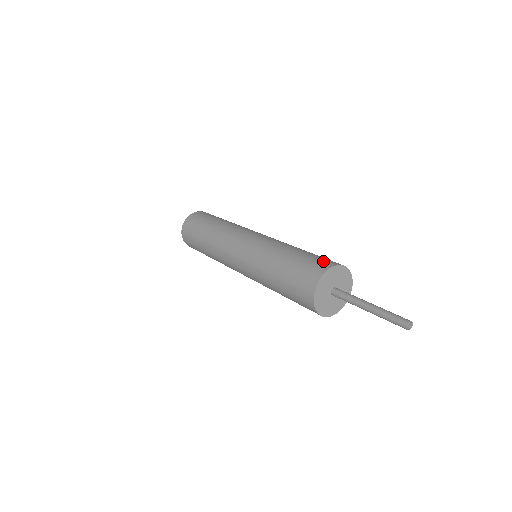
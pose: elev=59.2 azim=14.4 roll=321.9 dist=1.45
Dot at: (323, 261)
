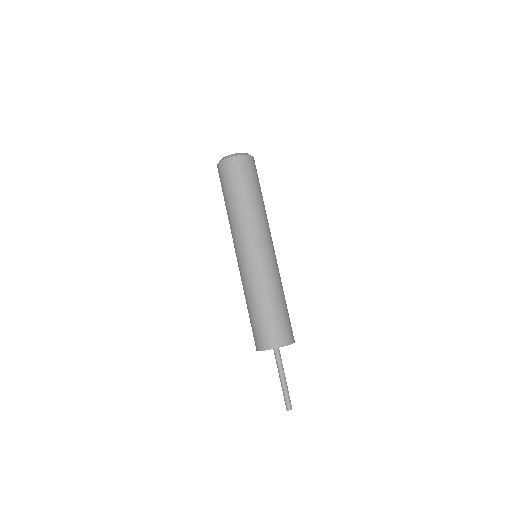
Dot at: (277, 336)
